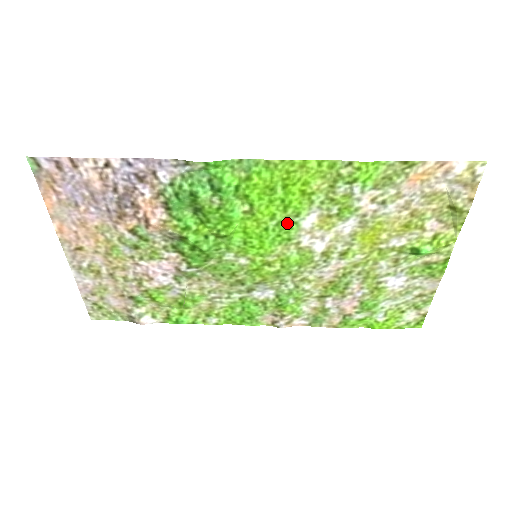
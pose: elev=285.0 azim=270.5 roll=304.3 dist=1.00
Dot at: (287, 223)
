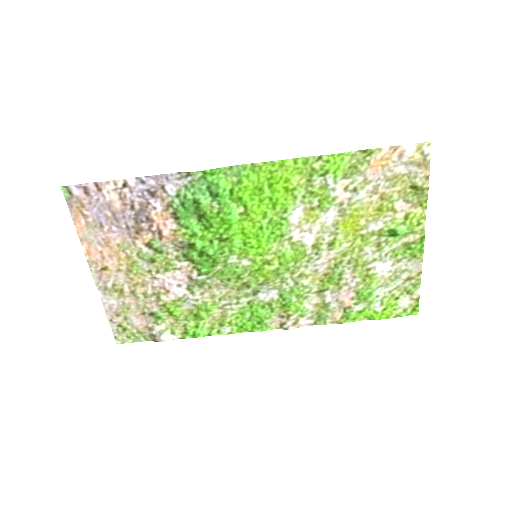
Dot at: (278, 220)
